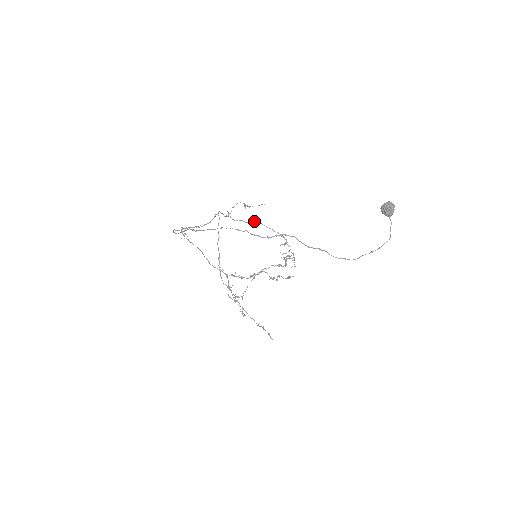
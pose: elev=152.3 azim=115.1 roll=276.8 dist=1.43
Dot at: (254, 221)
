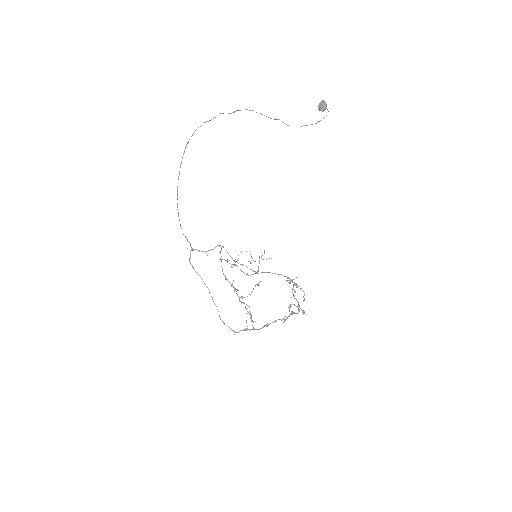
Dot at: occluded
